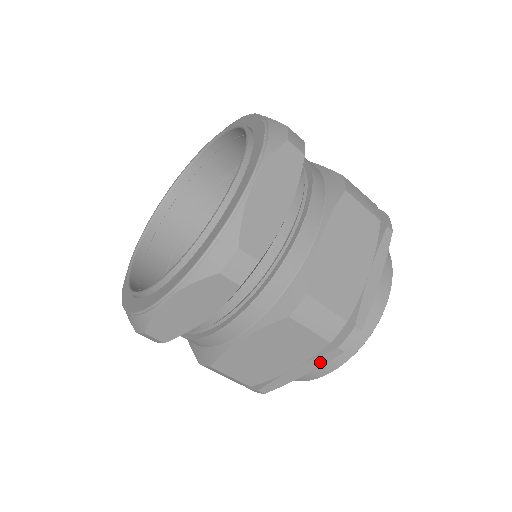
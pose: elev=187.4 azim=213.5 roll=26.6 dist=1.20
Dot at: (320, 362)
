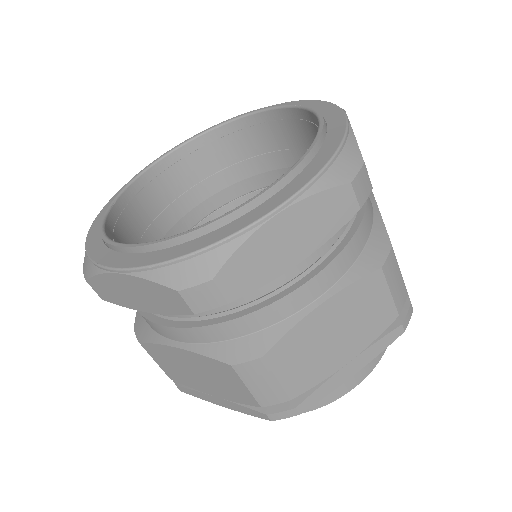
Dot at: (378, 349)
